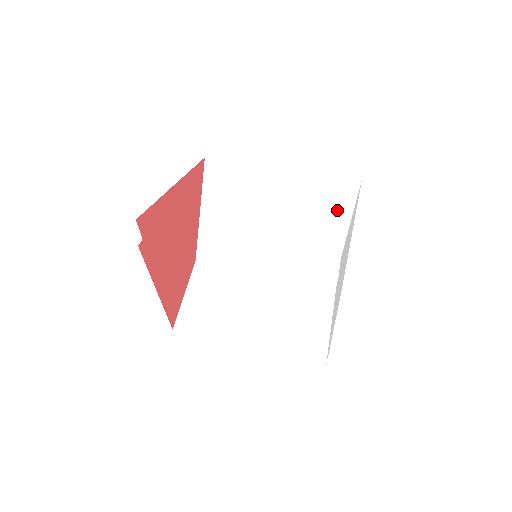
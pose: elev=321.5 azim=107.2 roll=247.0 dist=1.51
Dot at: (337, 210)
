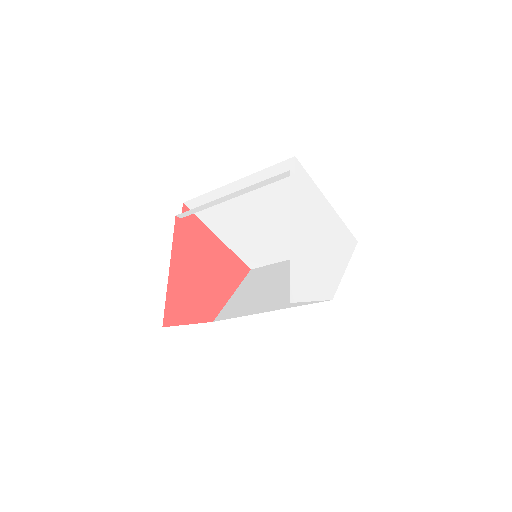
Dot at: occluded
